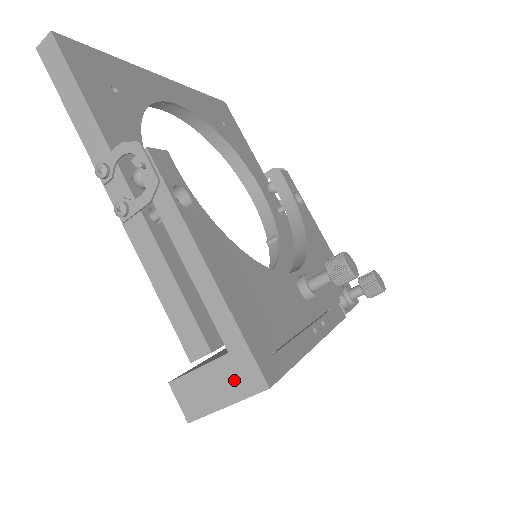
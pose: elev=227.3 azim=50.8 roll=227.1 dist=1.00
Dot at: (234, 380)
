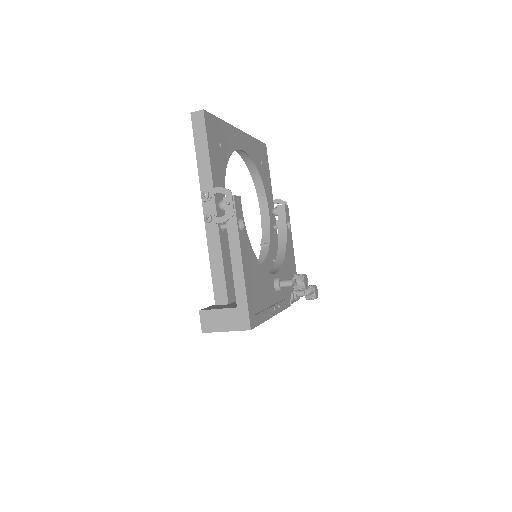
Dot at: (235, 321)
